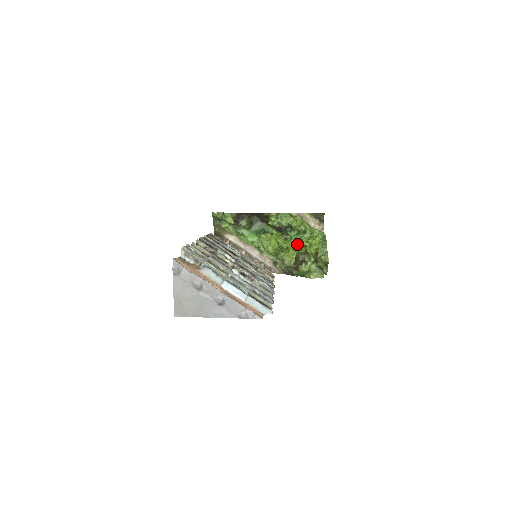
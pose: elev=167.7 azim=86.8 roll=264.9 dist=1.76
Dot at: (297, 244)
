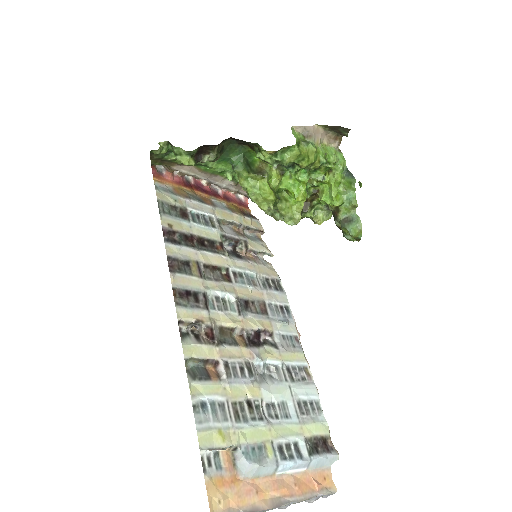
Dot at: (304, 189)
